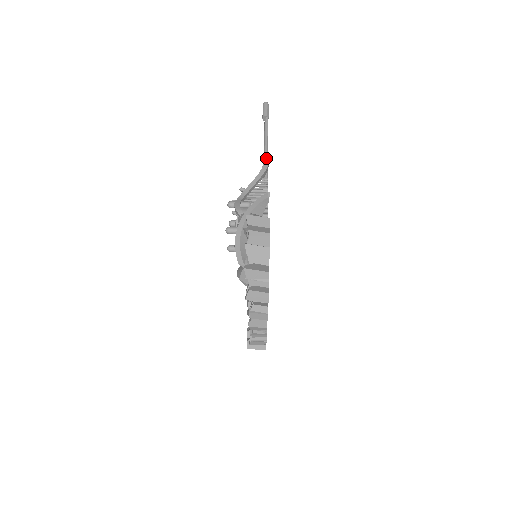
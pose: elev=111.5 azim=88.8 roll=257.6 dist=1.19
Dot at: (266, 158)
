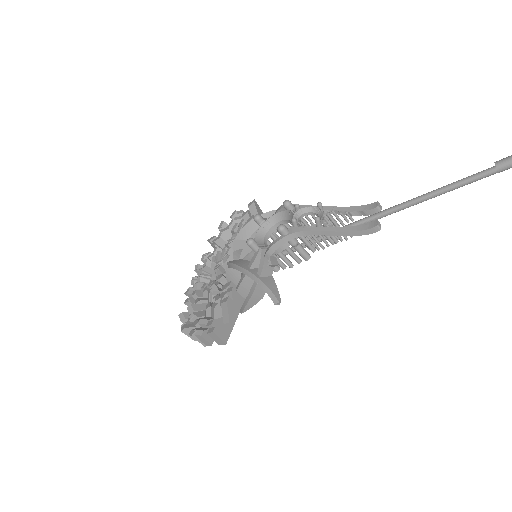
Dot at: (397, 211)
